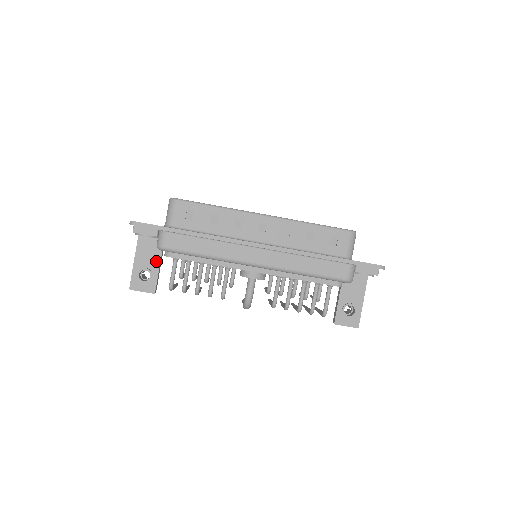
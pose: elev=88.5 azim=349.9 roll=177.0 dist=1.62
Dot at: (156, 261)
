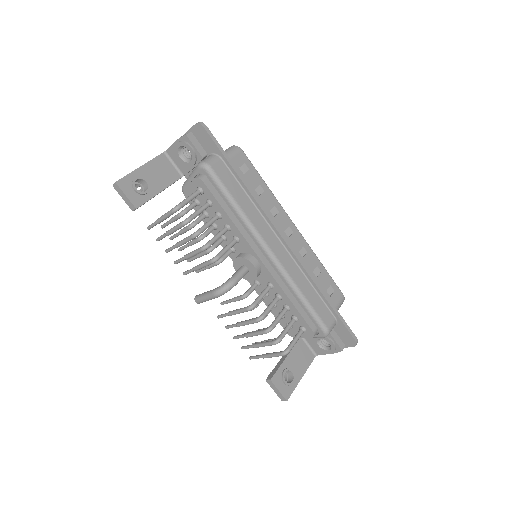
Dot at: (161, 185)
